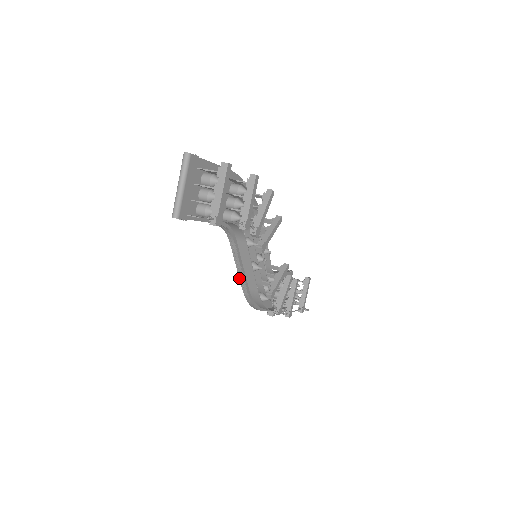
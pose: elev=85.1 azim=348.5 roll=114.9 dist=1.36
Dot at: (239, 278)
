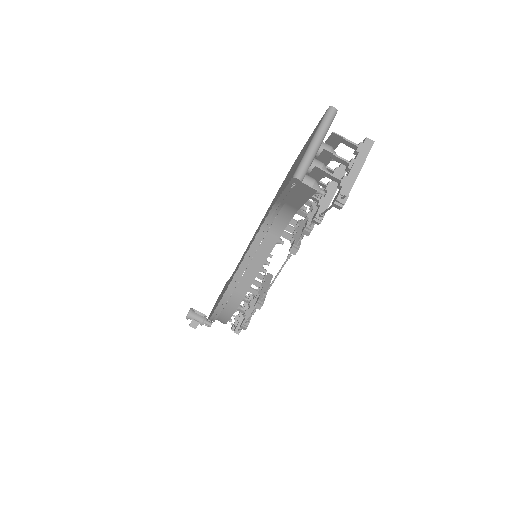
Dot at: (234, 276)
